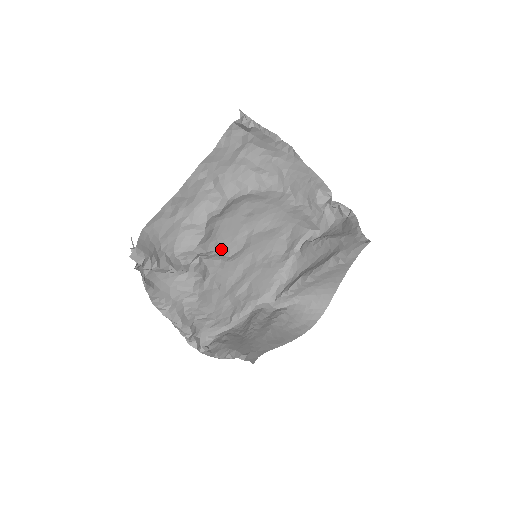
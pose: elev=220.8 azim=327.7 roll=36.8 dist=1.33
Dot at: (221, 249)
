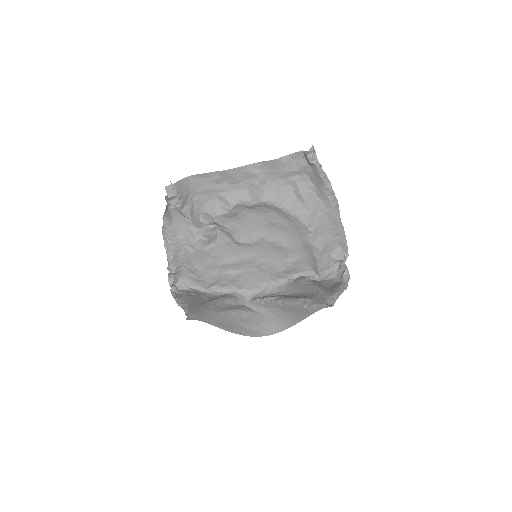
Dot at: (235, 232)
